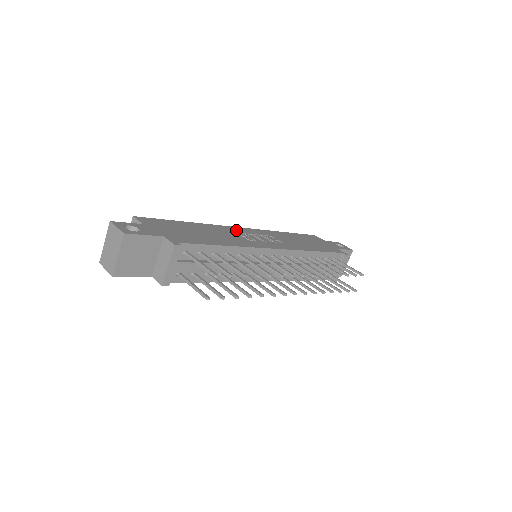
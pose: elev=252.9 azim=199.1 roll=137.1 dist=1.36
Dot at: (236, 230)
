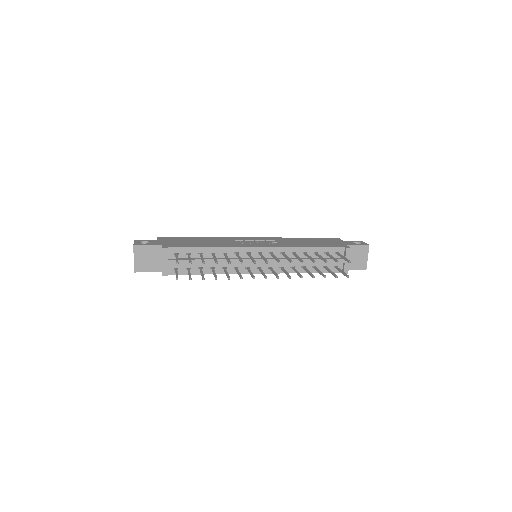
Dot at: (241, 239)
